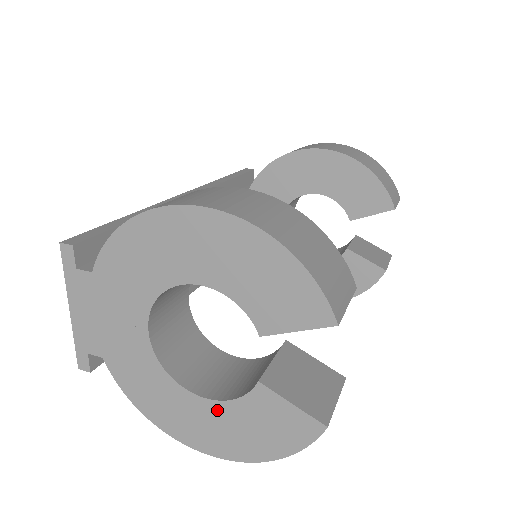
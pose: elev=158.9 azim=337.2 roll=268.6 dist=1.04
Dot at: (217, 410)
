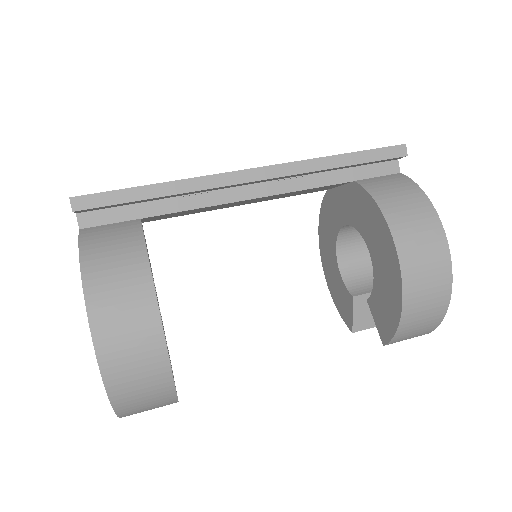
Dot at: occluded
